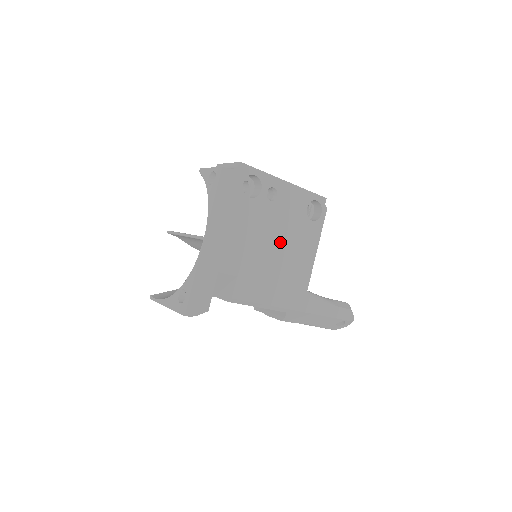
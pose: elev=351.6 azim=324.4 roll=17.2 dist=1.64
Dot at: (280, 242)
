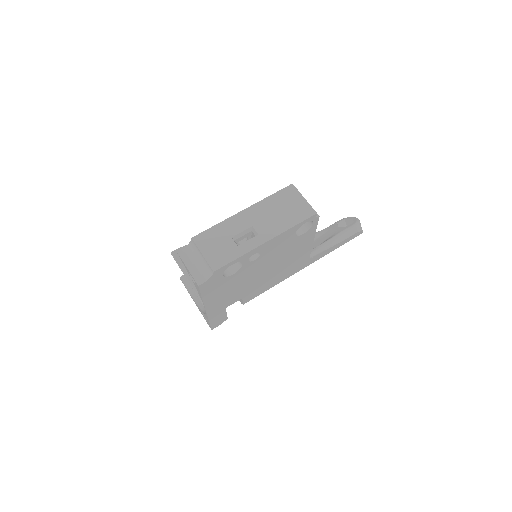
Dot at: (274, 264)
